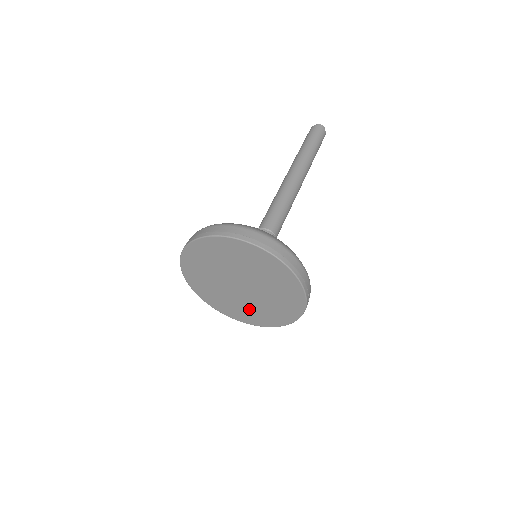
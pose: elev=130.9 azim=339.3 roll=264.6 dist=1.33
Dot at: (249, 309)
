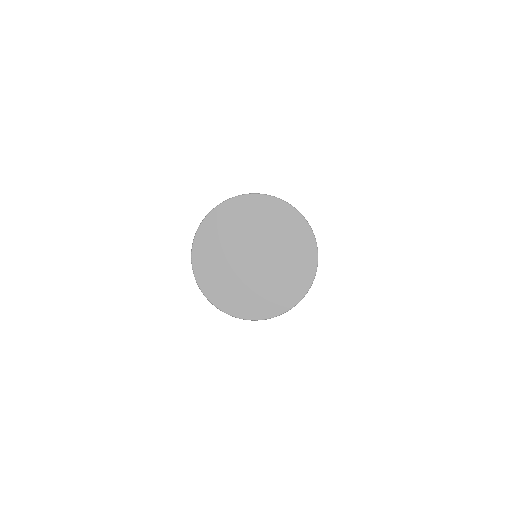
Dot at: (237, 288)
